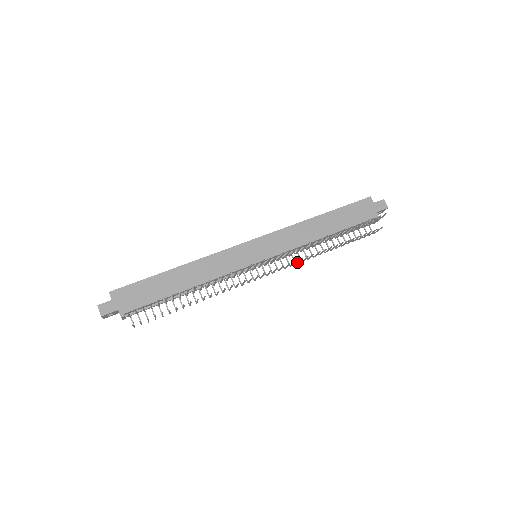
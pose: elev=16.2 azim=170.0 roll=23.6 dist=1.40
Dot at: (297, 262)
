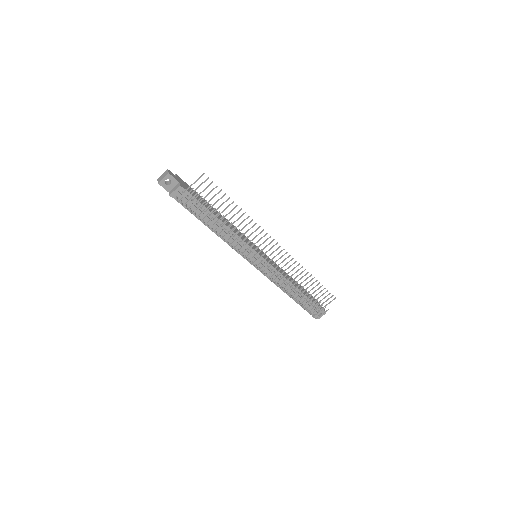
Dot at: (279, 280)
